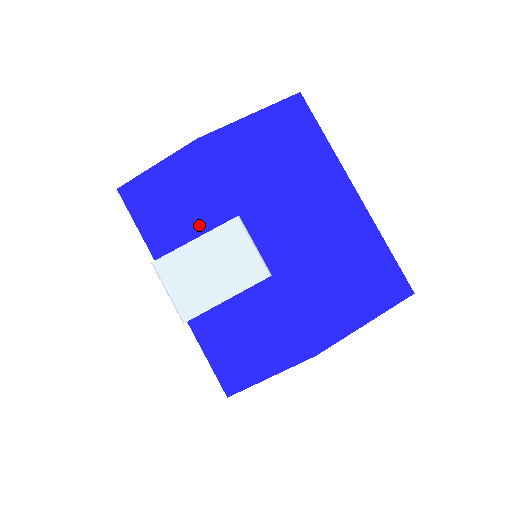
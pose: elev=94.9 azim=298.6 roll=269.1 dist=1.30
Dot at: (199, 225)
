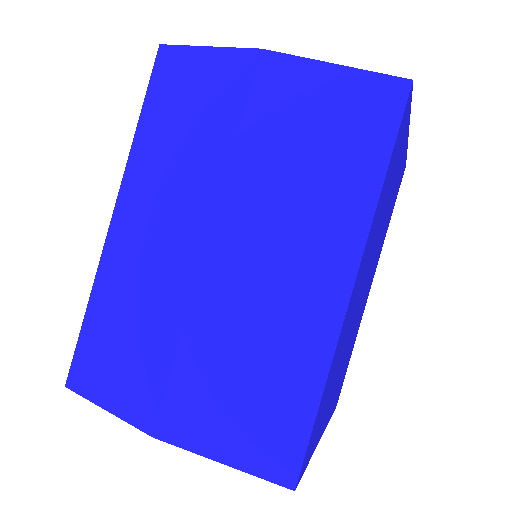
Dot at: occluded
